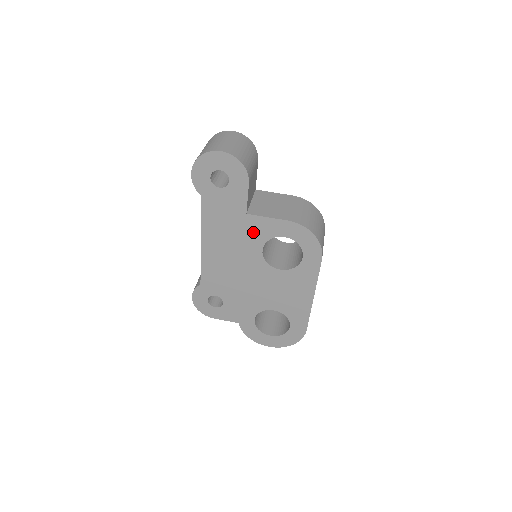
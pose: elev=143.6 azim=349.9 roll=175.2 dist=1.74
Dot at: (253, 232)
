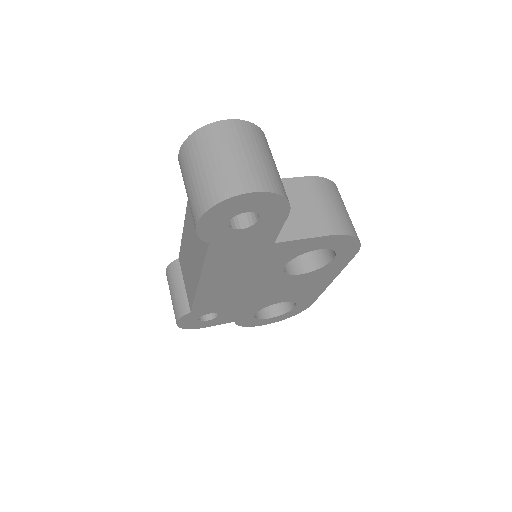
Dot at: (277, 256)
